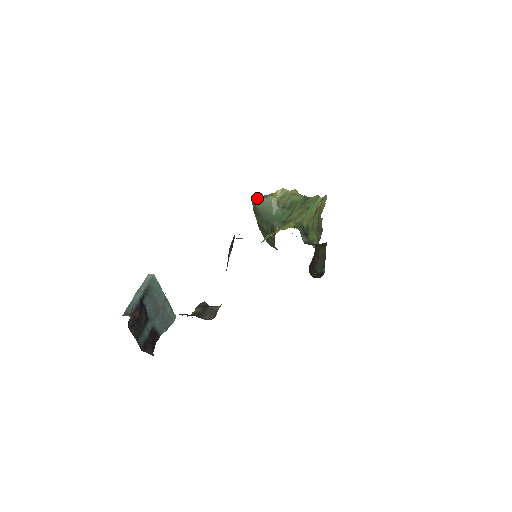
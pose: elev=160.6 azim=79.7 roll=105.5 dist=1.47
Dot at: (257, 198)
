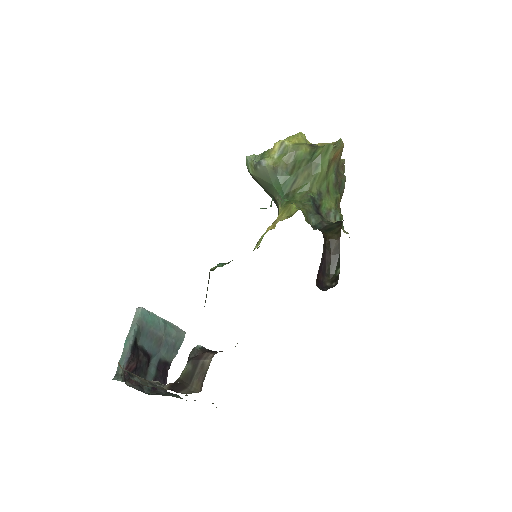
Dot at: (249, 164)
